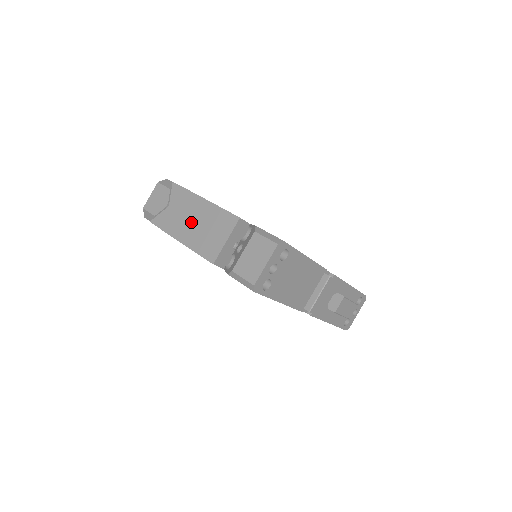
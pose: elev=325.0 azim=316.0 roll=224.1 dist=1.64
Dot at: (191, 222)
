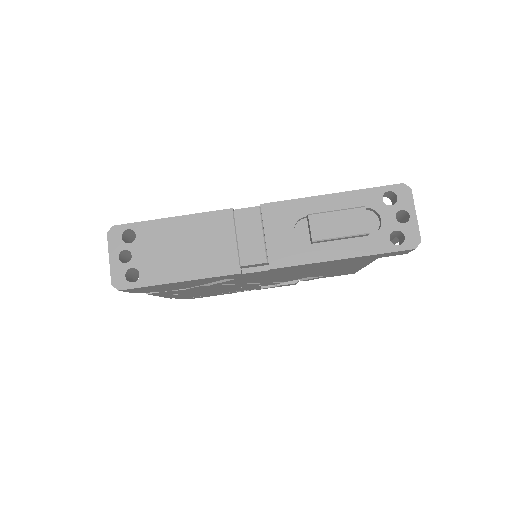
Dot at: occluded
